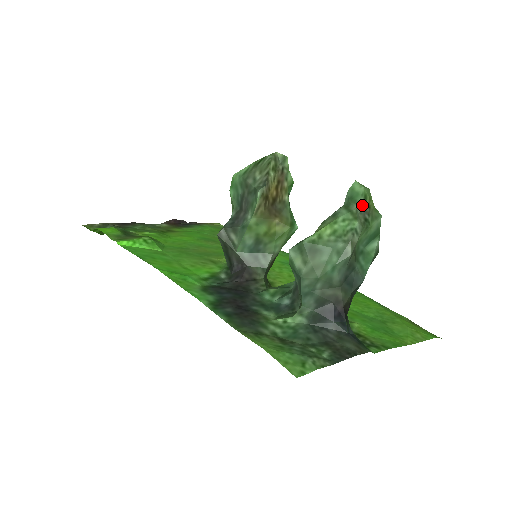
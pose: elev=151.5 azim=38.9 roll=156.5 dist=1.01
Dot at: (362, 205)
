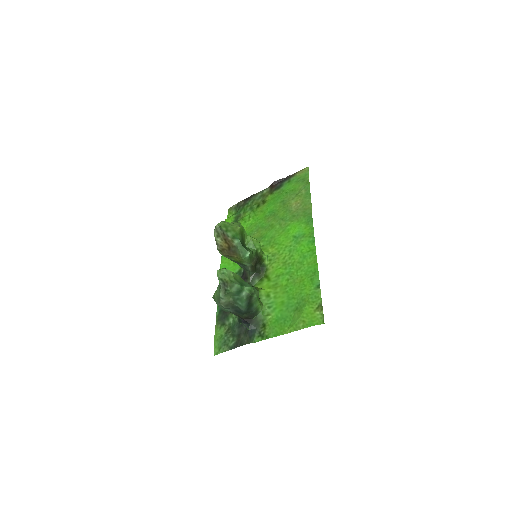
Dot at: (222, 283)
